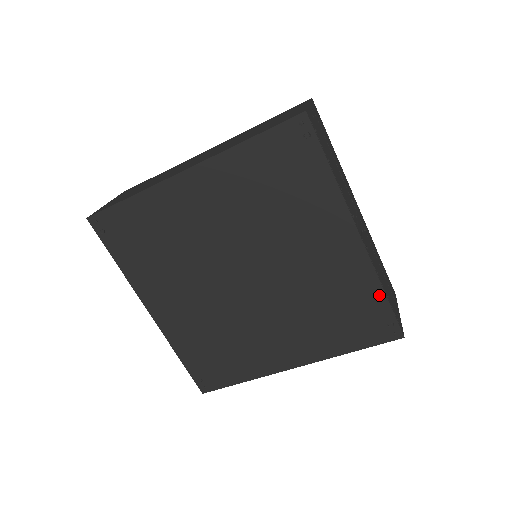
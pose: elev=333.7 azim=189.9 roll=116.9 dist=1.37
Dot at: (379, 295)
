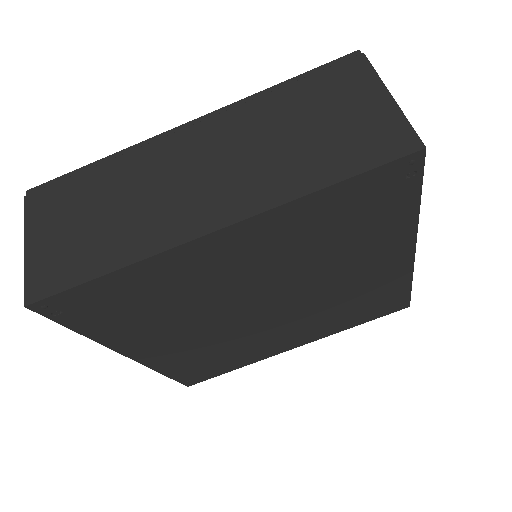
Dot at: (405, 287)
